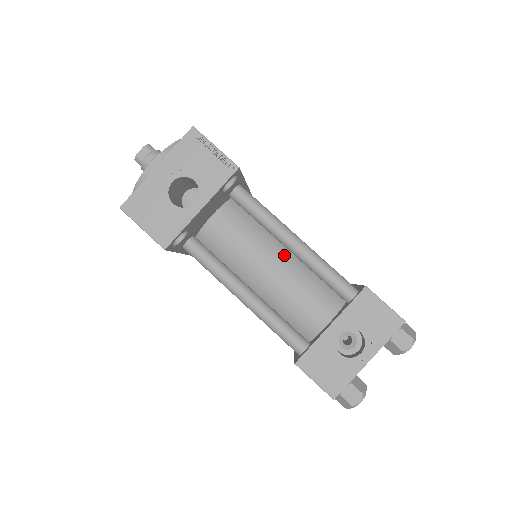
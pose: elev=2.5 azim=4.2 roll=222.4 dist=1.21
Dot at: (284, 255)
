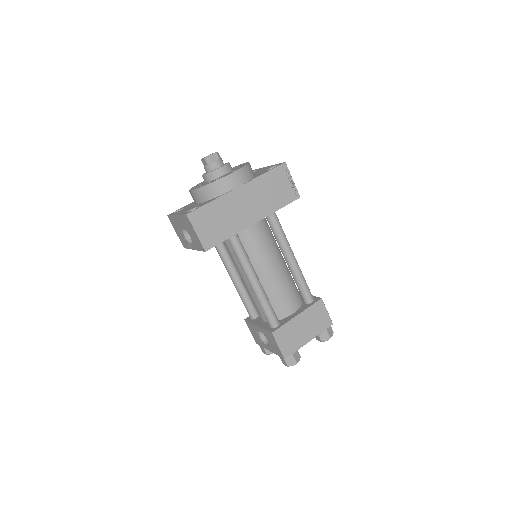
Dot at: occluded
